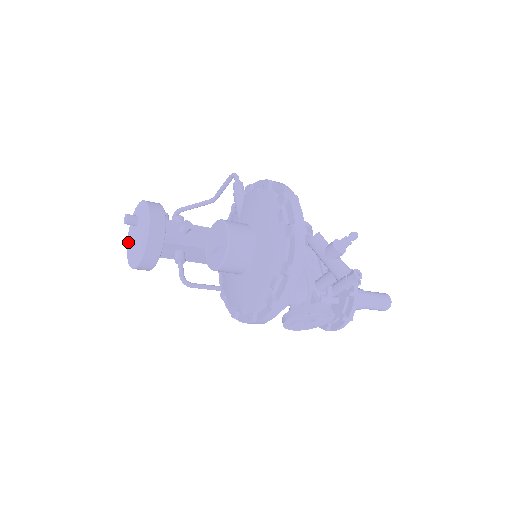
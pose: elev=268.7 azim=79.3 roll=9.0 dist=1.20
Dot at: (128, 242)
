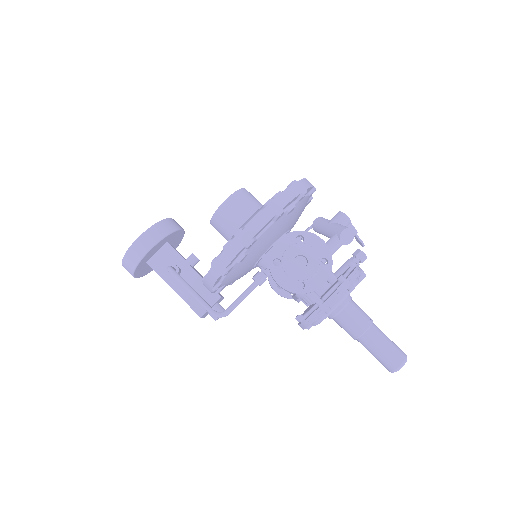
Dot at: occluded
